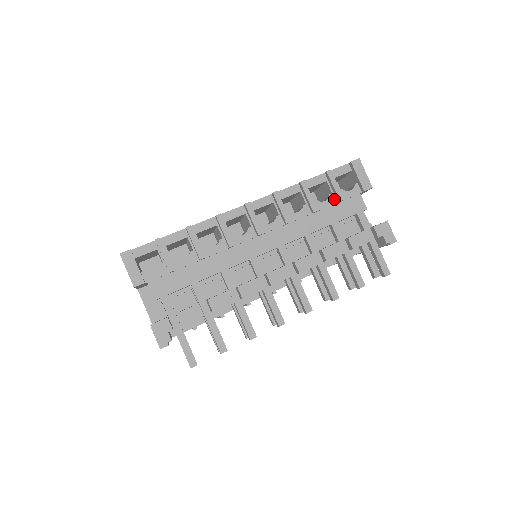
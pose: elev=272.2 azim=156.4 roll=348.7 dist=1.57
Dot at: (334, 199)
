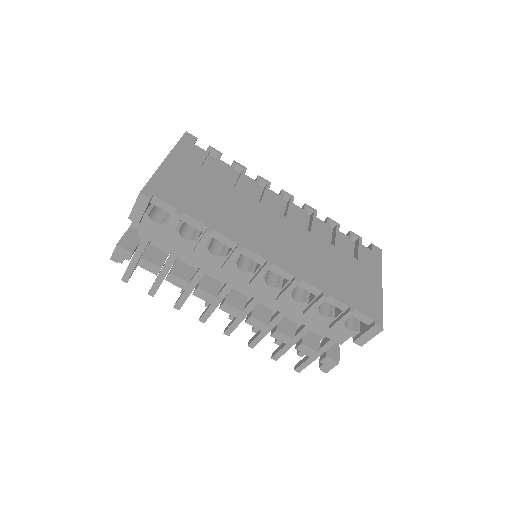
Dot at: (330, 321)
